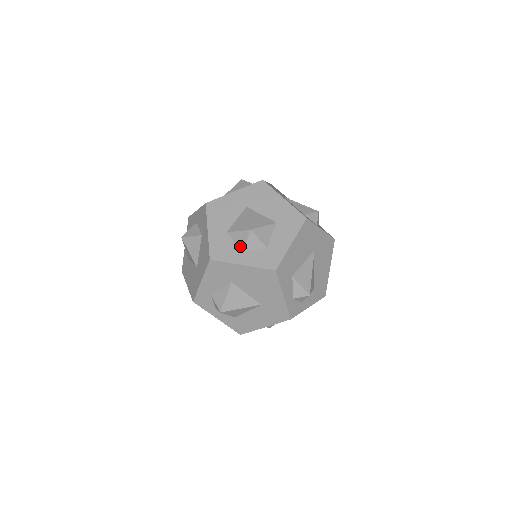
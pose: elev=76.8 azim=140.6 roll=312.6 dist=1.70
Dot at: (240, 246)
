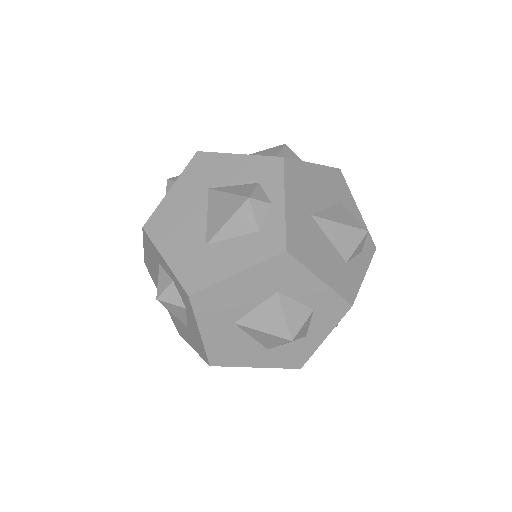
Dot at: (298, 340)
